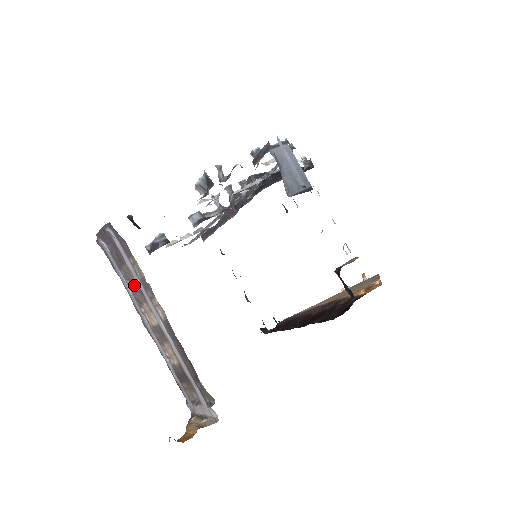
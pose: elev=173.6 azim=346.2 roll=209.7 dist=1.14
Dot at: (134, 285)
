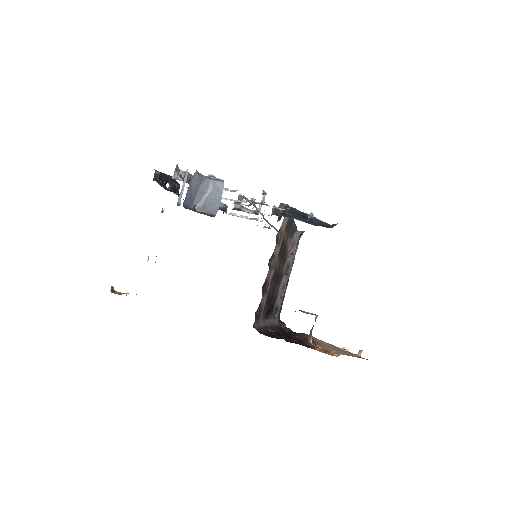
Dot at: occluded
